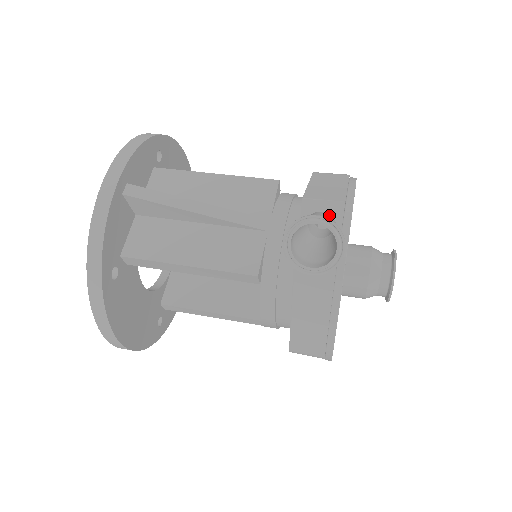
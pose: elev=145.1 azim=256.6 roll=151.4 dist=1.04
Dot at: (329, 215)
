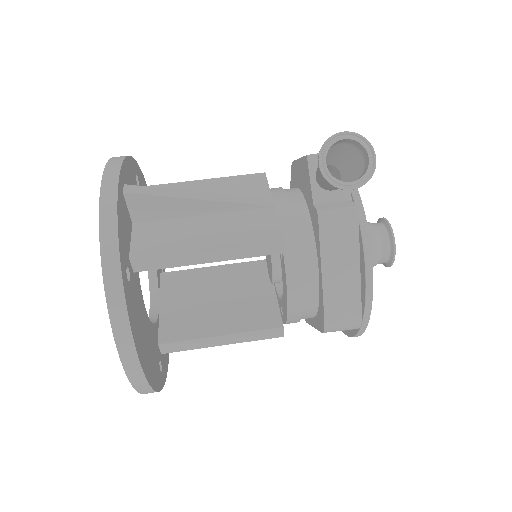
Dot at: (337, 160)
